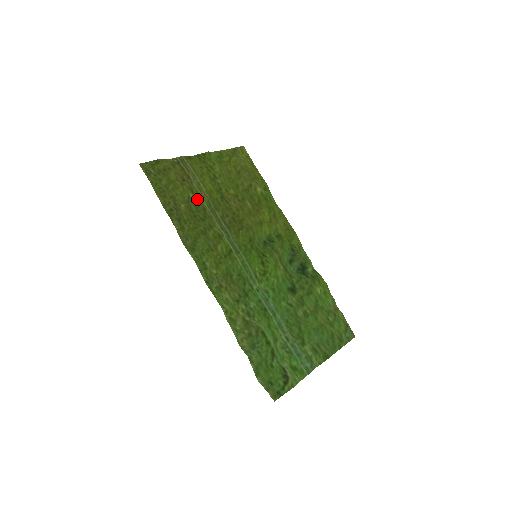
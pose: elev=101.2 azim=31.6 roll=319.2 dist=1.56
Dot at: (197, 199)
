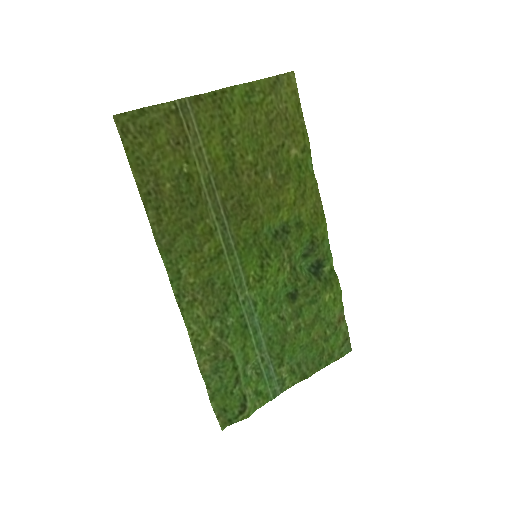
Dot at: (192, 174)
